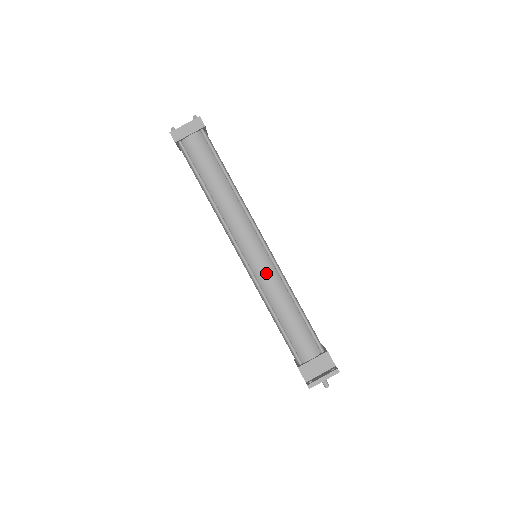
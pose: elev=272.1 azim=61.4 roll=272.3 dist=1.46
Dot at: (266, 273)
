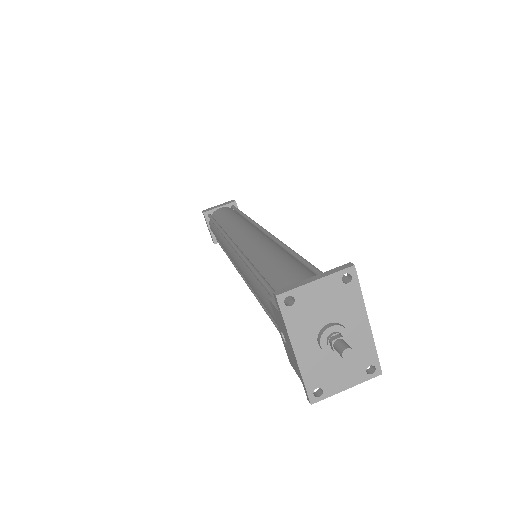
Dot at: (256, 241)
